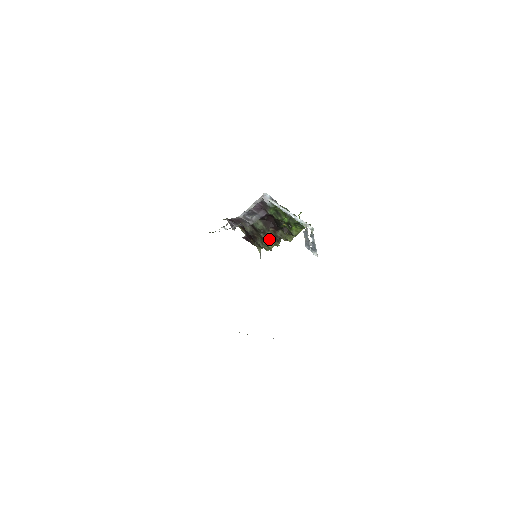
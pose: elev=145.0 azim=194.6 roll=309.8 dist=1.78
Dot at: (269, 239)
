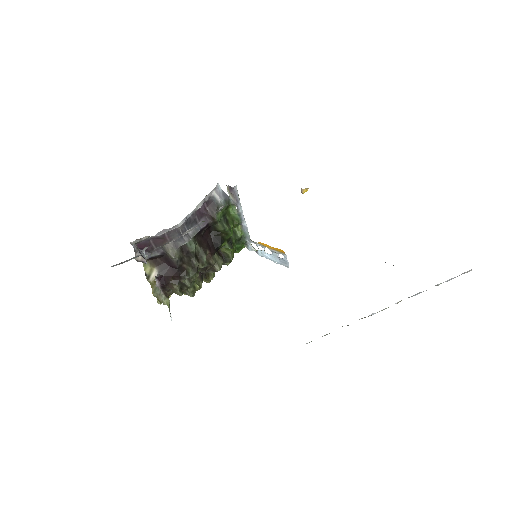
Dot at: occluded
